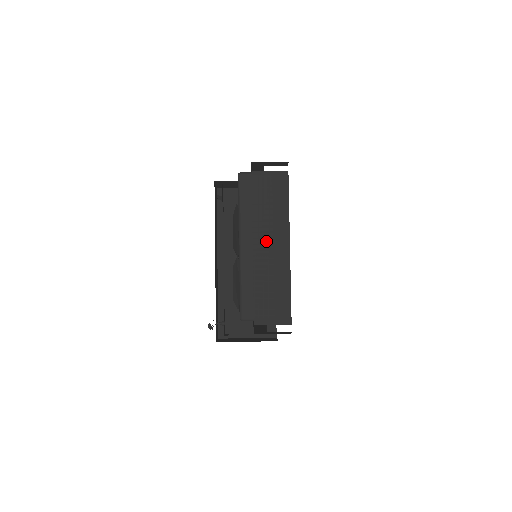
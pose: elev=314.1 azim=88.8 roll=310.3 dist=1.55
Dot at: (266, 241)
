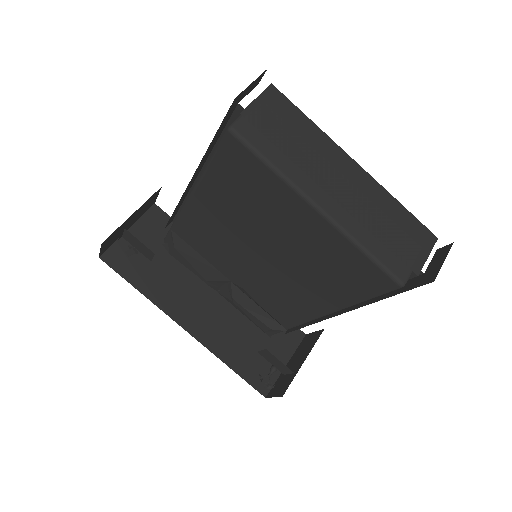
Dot at: (334, 178)
